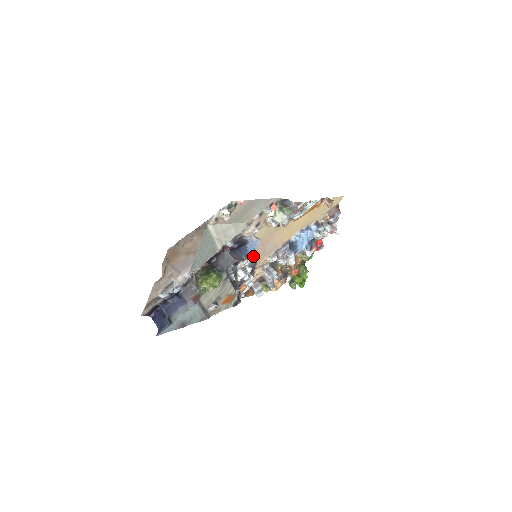
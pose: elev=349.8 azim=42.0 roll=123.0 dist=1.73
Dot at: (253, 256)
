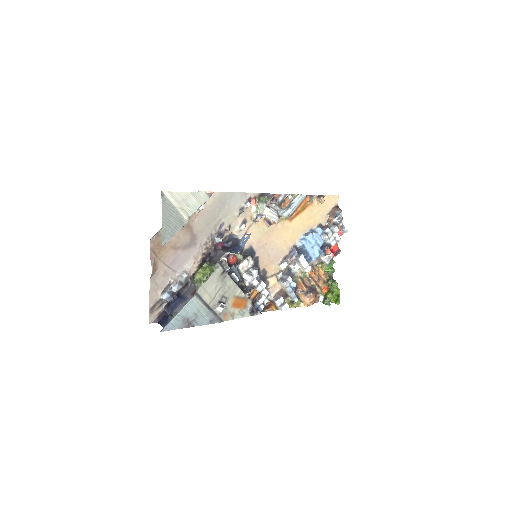
Dot at: (257, 261)
